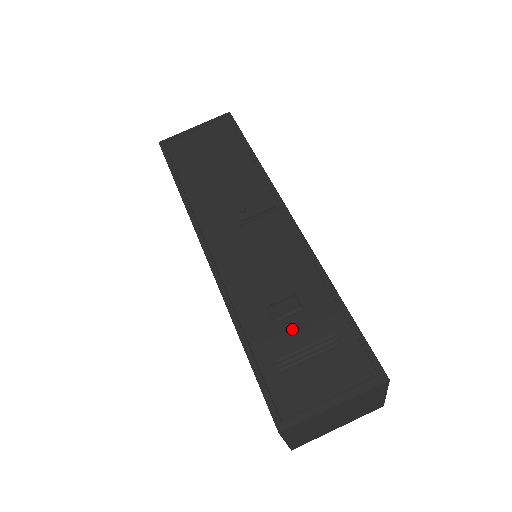
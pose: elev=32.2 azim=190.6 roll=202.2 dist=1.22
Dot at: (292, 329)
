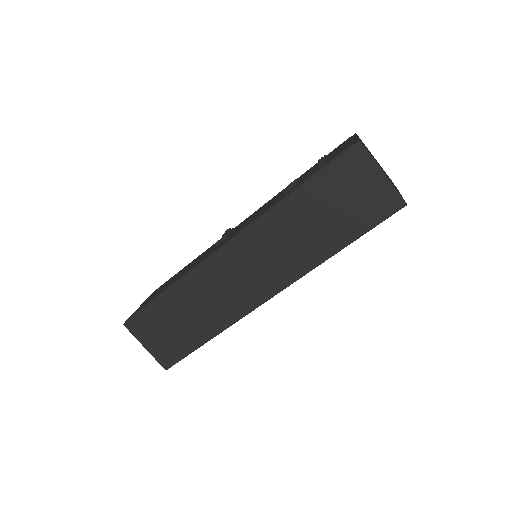
Dot at: (305, 176)
